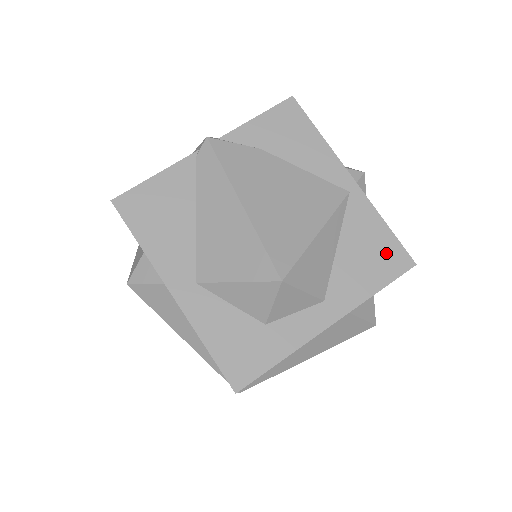
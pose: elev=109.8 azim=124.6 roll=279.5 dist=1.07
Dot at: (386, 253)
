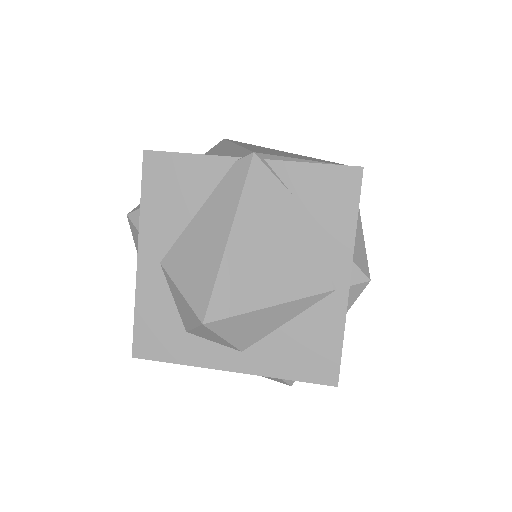
Dot at: (321, 359)
